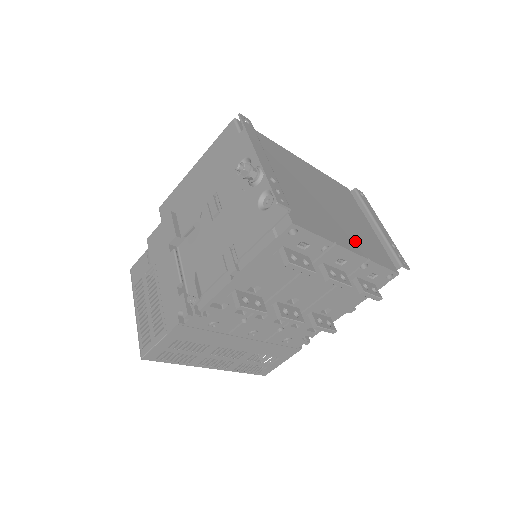
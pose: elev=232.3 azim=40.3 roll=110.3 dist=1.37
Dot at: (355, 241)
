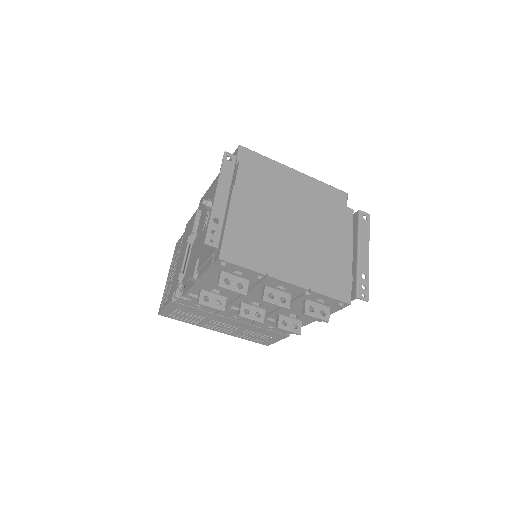
Dot at: (304, 271)
